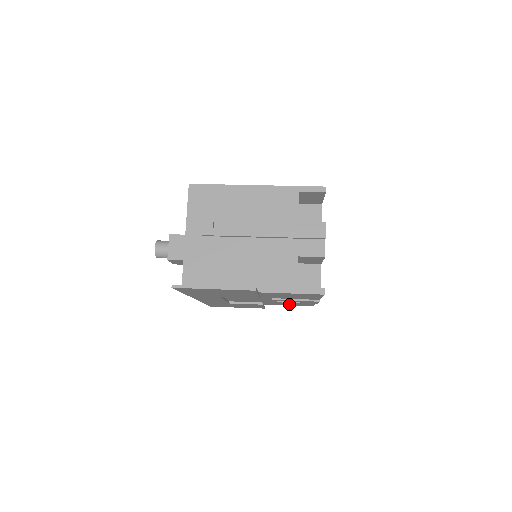
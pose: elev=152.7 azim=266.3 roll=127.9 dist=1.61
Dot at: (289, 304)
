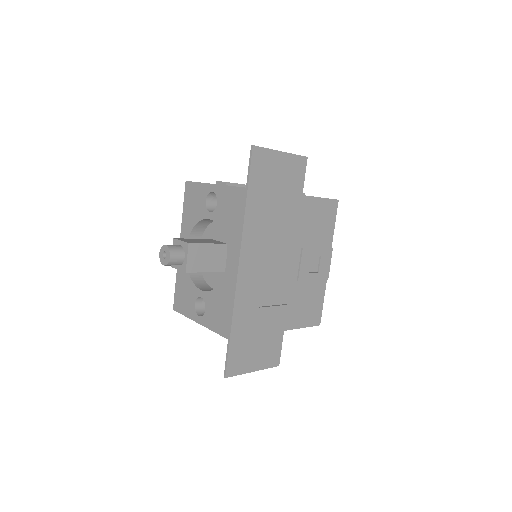
Dot at: (304, 315)
